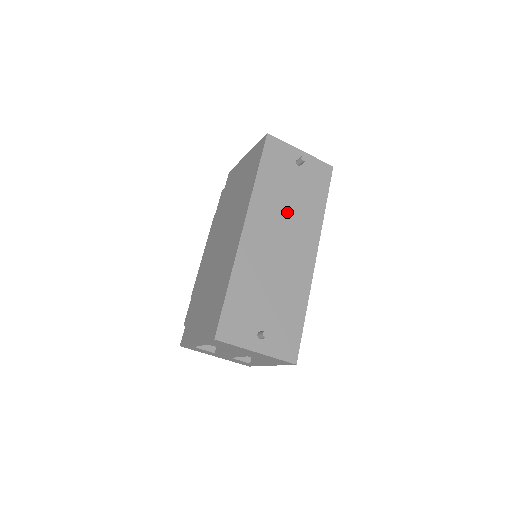
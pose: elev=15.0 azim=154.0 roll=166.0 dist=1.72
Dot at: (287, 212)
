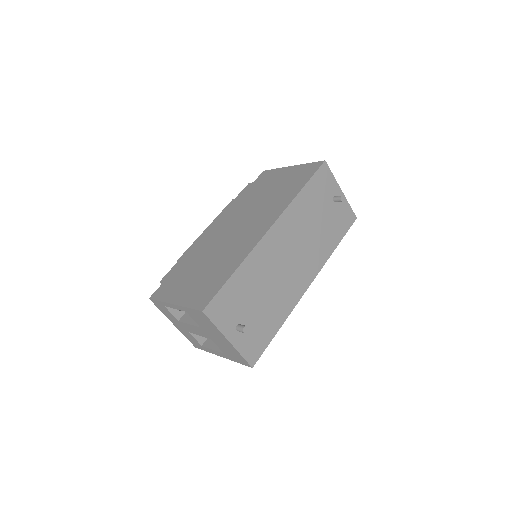
Dot at: (307, 235)
